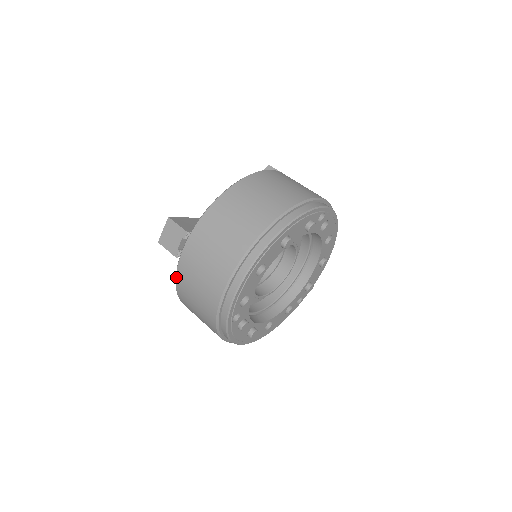
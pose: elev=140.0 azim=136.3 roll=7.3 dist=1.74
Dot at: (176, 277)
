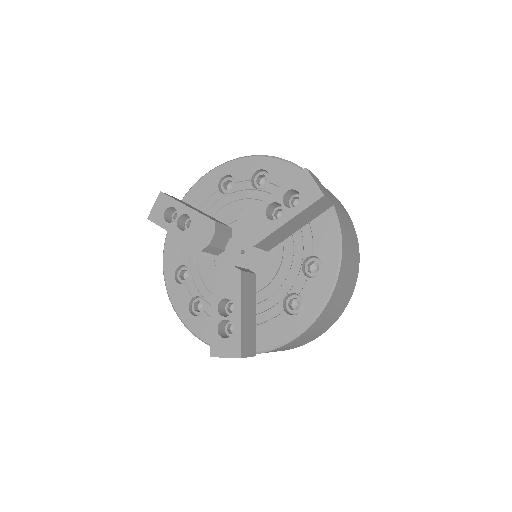
Dot at: occluded
